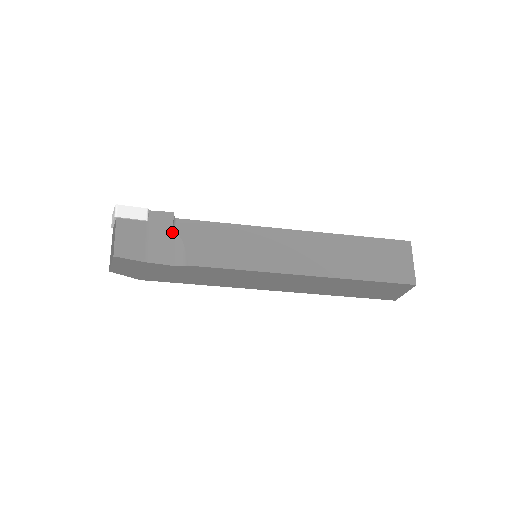
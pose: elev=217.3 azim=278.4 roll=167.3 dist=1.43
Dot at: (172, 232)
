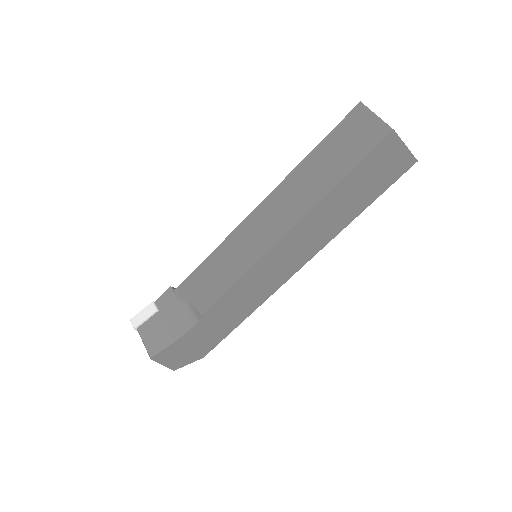
Dot at: (178, 302)
